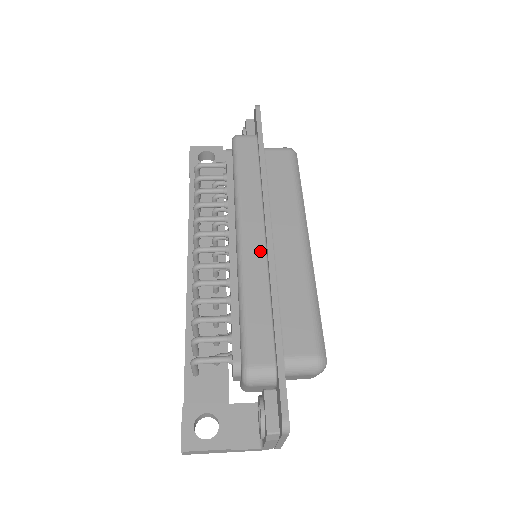
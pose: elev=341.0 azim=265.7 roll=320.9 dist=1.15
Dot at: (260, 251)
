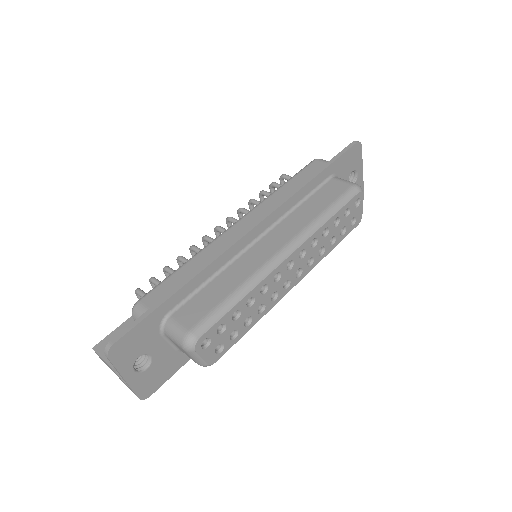
Dot at: occluded
